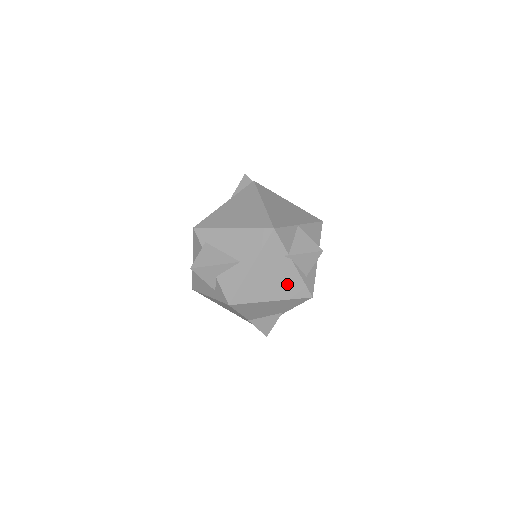
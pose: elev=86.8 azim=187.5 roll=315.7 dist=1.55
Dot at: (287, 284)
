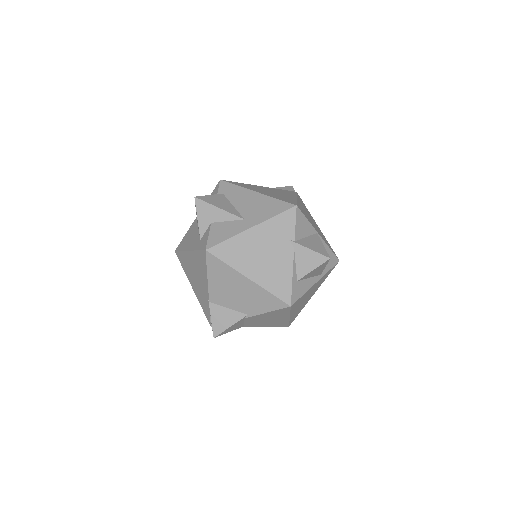
Dot at: (274, 272)
